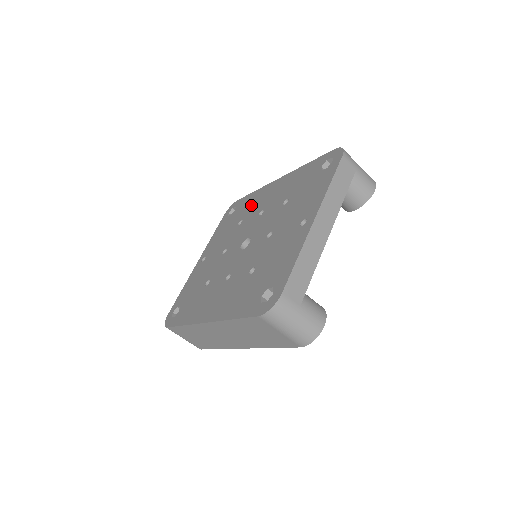
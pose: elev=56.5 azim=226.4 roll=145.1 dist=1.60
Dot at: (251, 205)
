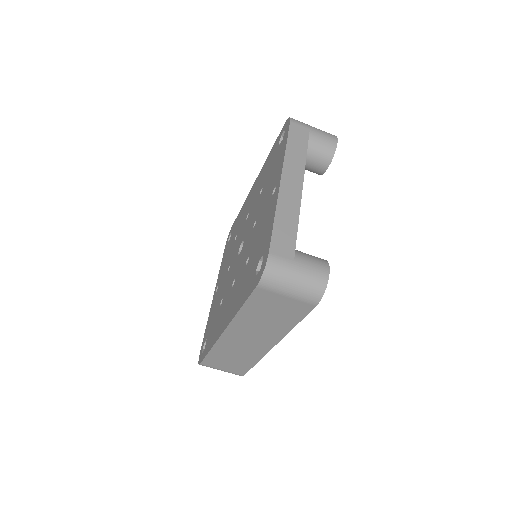
Dot at: (240, 219)
